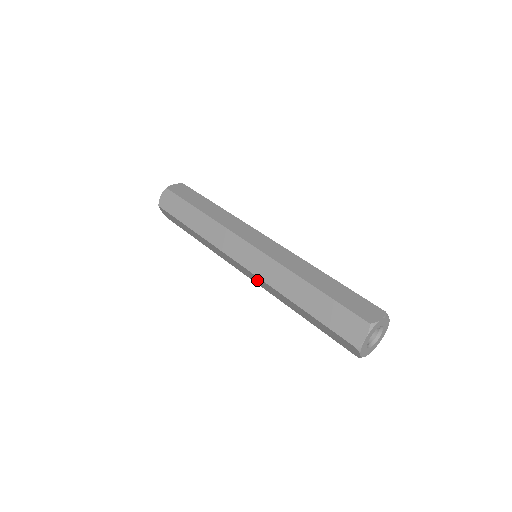
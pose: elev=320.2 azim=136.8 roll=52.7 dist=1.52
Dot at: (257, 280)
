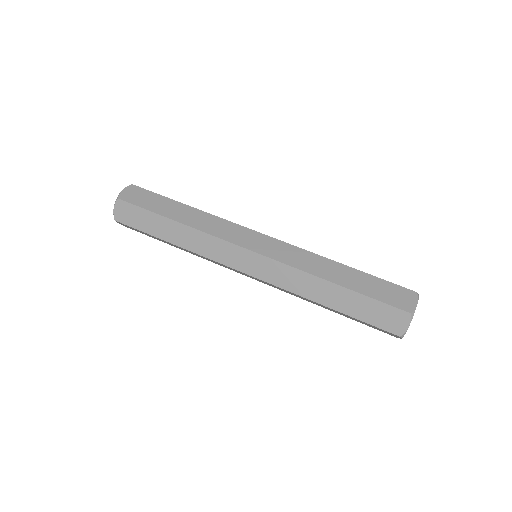
Dot at: (270, 270)
